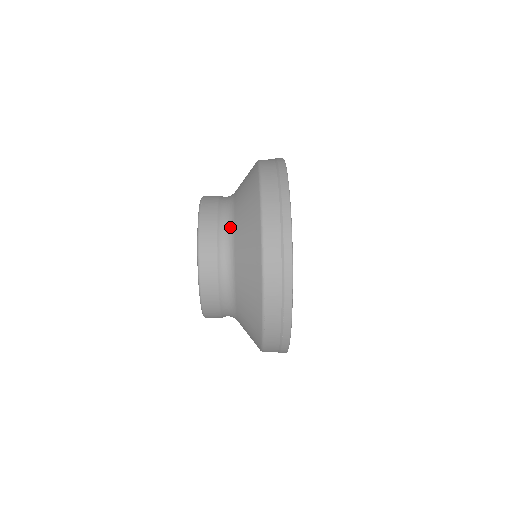
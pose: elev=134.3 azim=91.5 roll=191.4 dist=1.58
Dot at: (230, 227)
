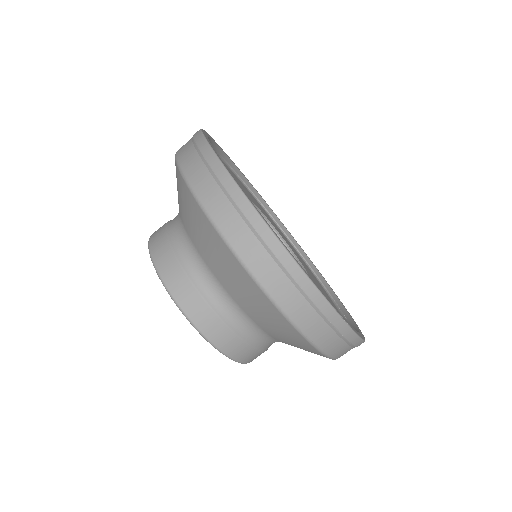
Dot at: (213, 282)
